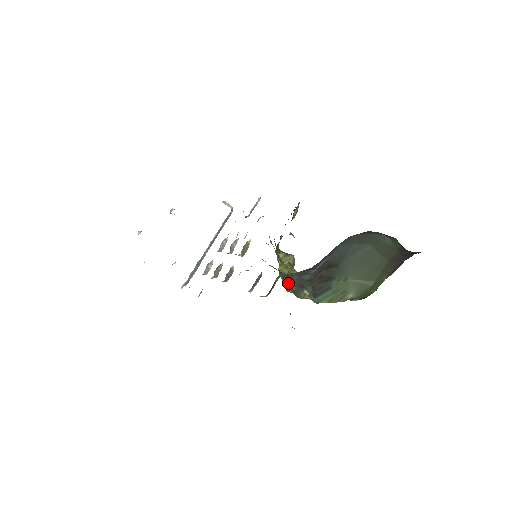
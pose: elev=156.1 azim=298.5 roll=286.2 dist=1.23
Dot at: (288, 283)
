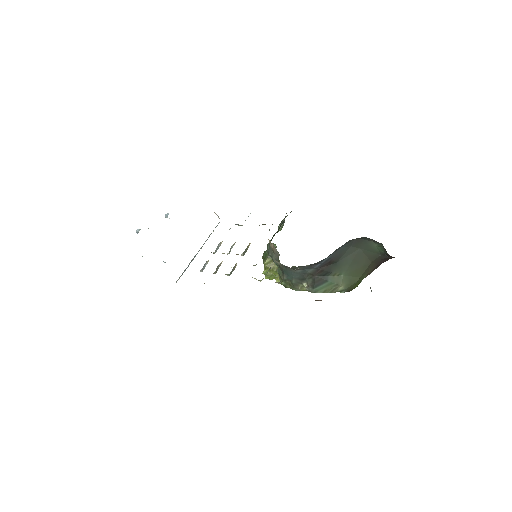
Dot at: (289, 277)
